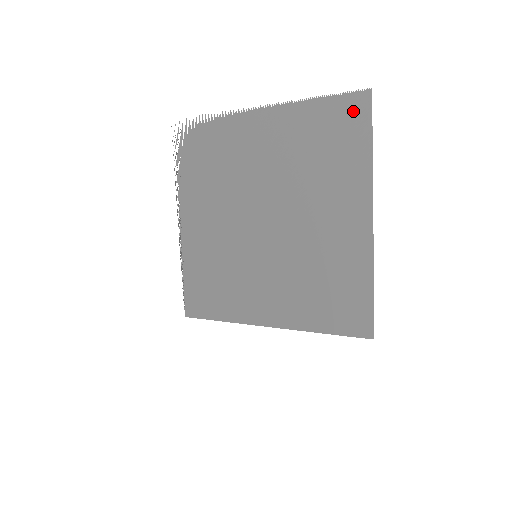
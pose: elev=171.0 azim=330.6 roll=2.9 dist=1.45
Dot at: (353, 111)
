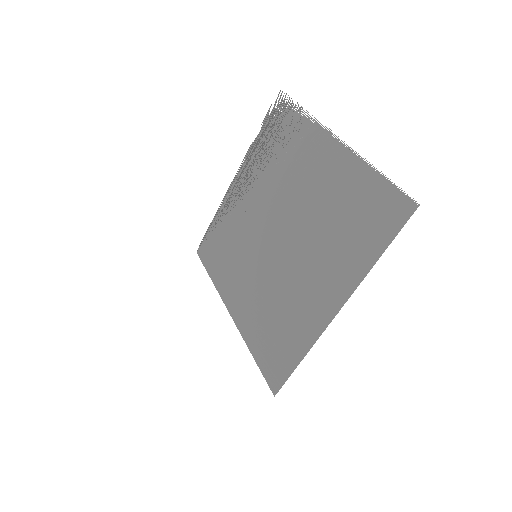
Dot at: (392, 210)
